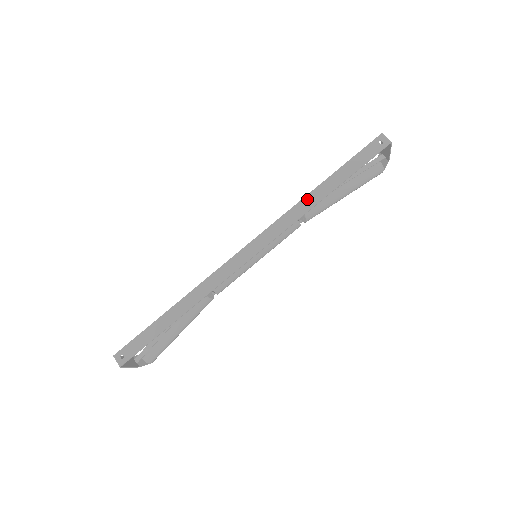
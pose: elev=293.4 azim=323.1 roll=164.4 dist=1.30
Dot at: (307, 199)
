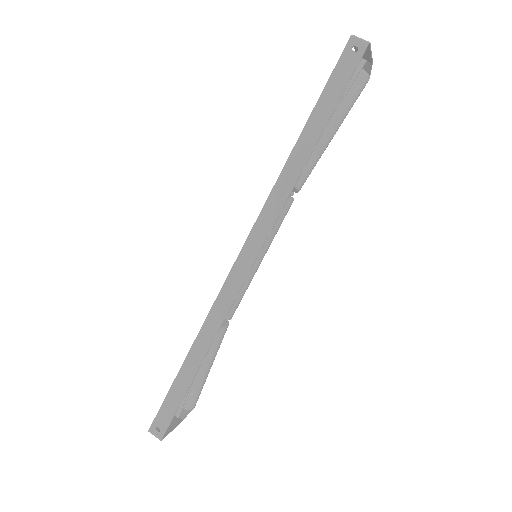
Dot at: (288, 167)
